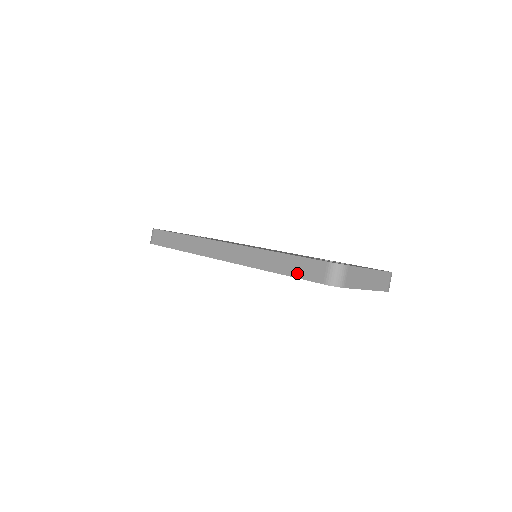
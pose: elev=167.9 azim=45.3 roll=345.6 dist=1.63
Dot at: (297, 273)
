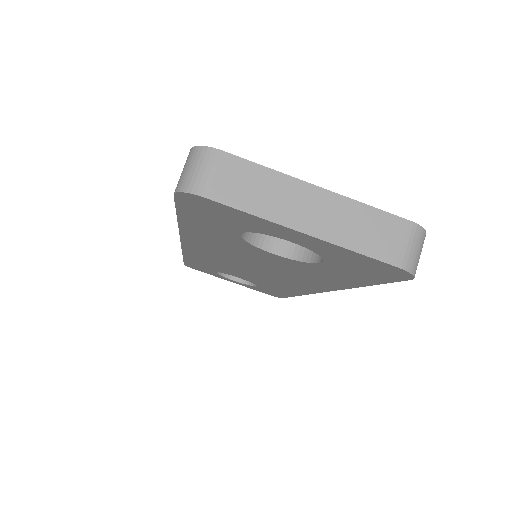
Dot at: occluded
